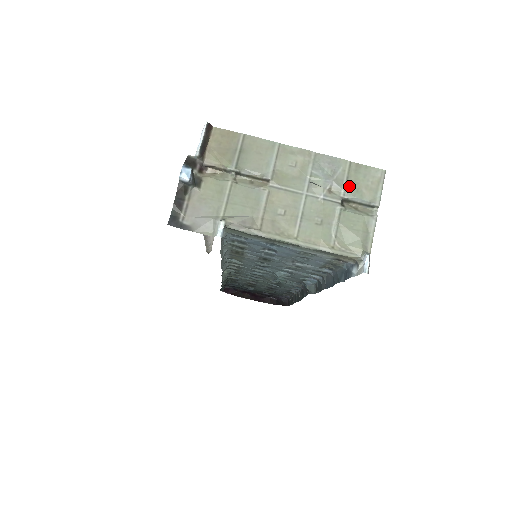
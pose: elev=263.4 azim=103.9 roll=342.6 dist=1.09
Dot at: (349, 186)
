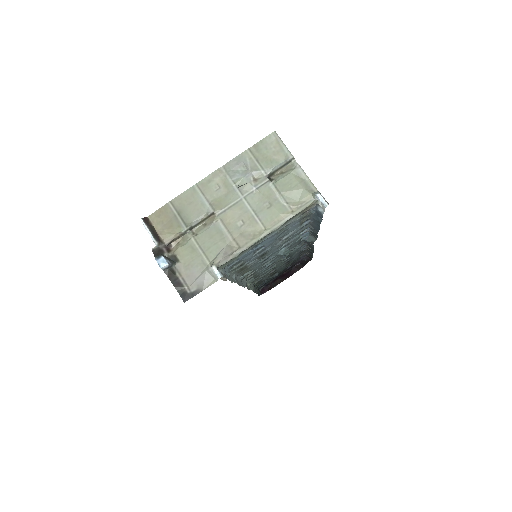
Dot at: (263, 164)
